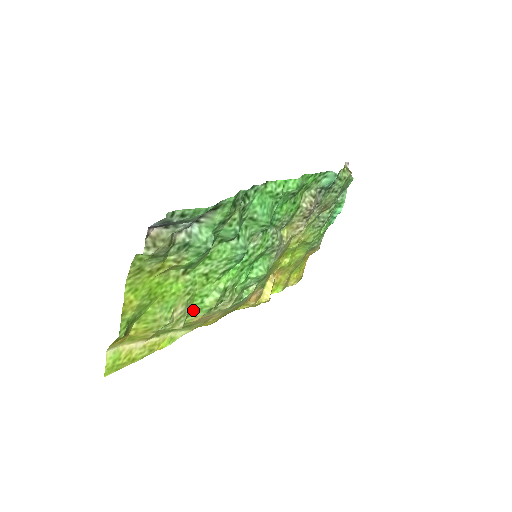
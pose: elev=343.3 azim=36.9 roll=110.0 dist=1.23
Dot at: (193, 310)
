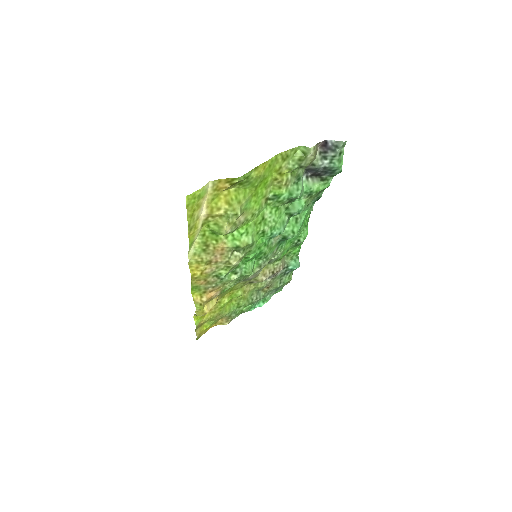
Dot at: (232, 234)
